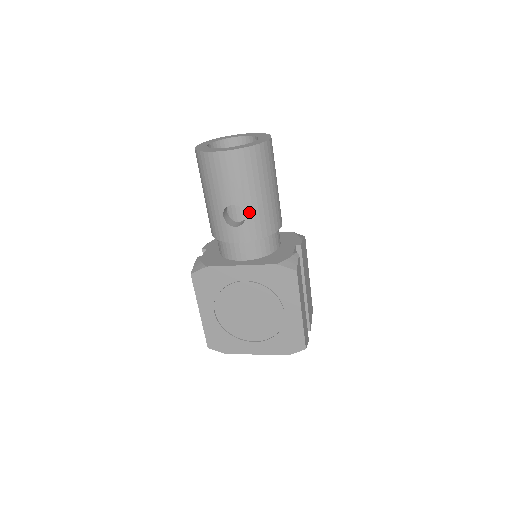
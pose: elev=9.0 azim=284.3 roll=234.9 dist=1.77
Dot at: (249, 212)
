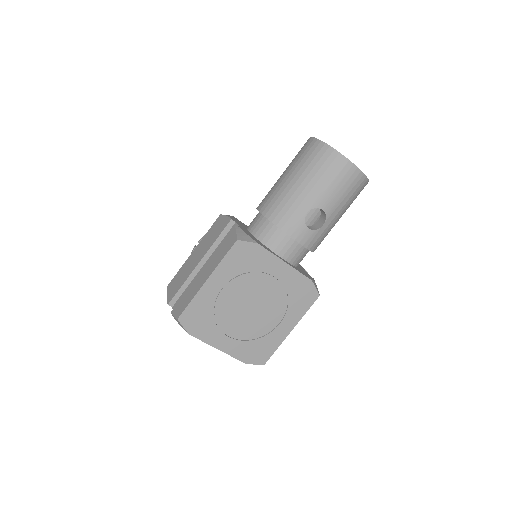
Dot at: (326, 225)
